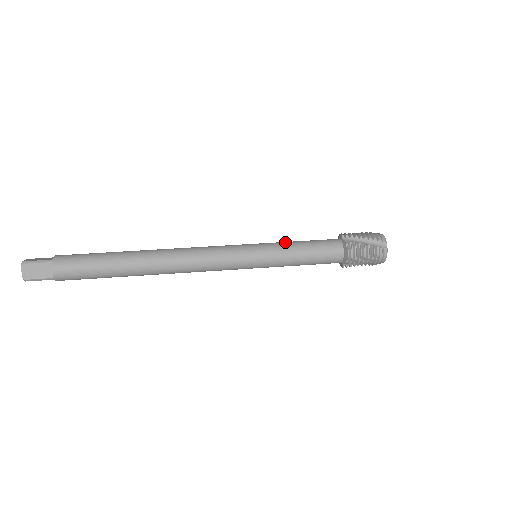
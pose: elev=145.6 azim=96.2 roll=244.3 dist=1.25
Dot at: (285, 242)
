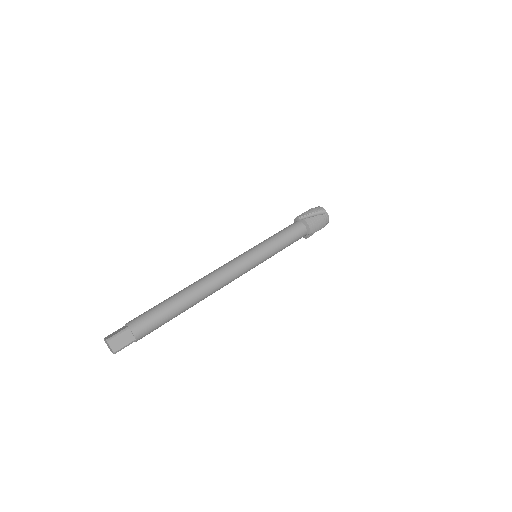
Dot at: (269, 238)
